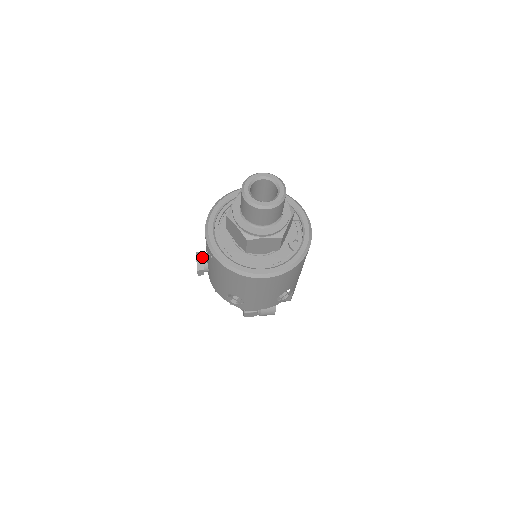
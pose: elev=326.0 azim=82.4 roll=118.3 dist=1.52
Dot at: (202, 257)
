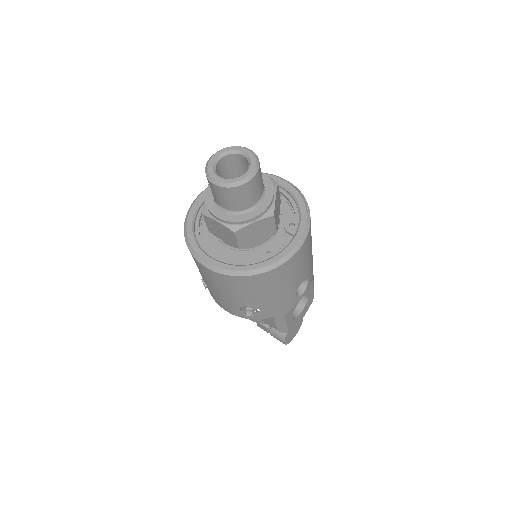
Dot at: occluded
